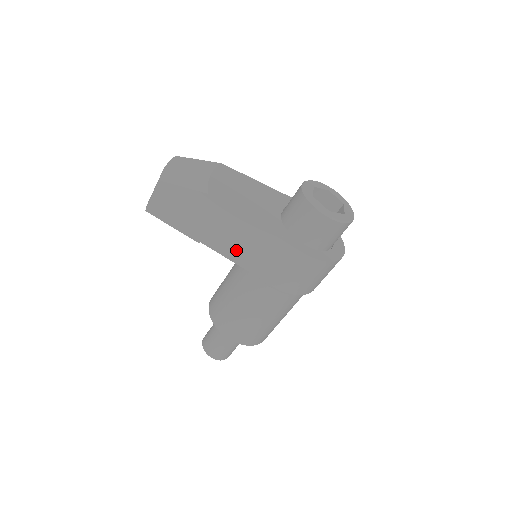
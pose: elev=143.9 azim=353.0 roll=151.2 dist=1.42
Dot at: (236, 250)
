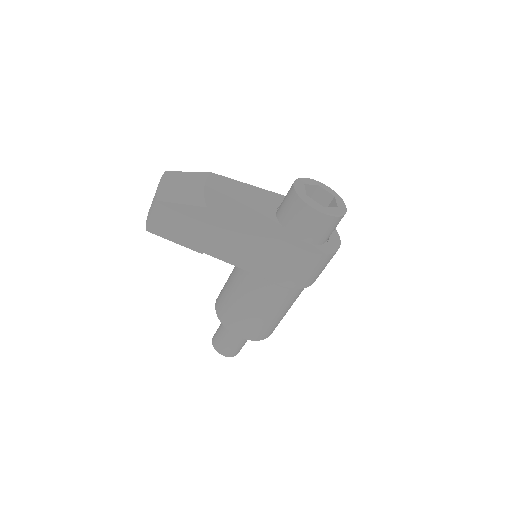
Dot at: (239, 256)
